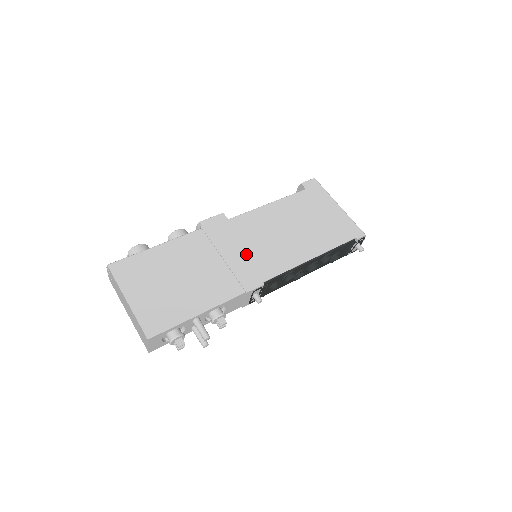
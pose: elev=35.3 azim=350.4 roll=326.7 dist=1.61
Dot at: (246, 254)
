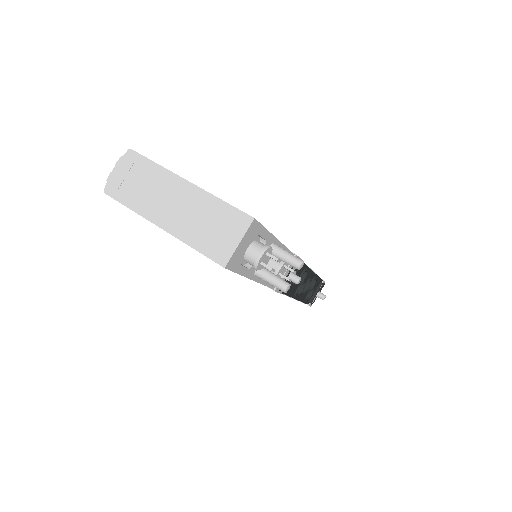
Dot at: occluded
